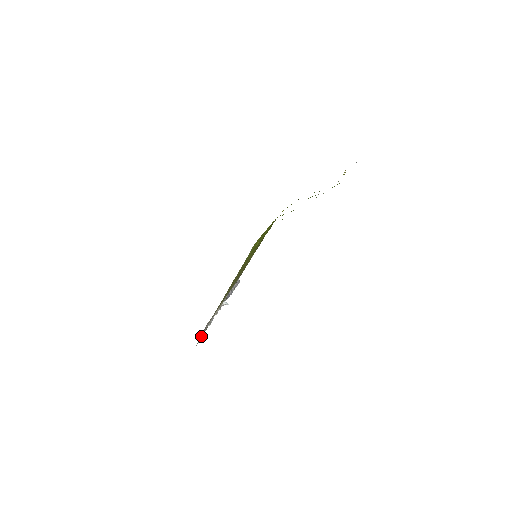
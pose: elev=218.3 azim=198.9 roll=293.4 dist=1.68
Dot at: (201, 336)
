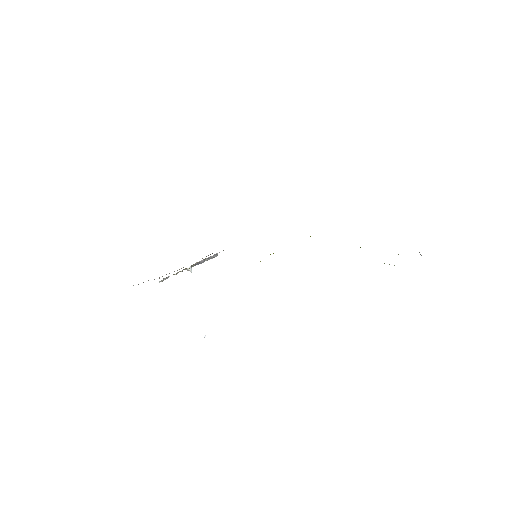
Dot at: occluded
